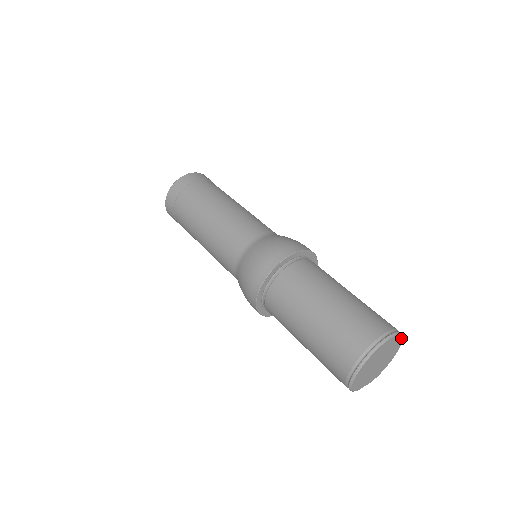
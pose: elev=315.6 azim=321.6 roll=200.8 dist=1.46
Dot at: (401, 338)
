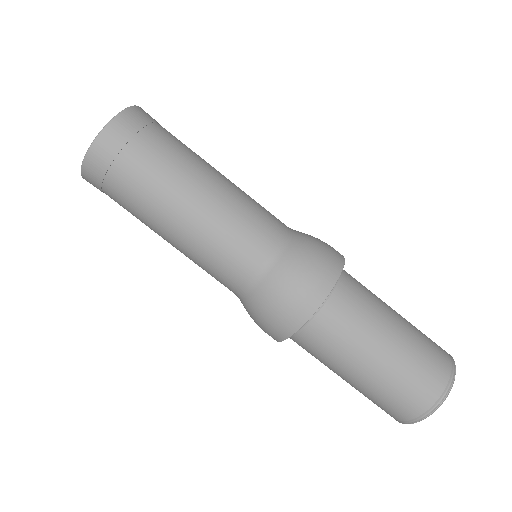
Dot at: occluded
